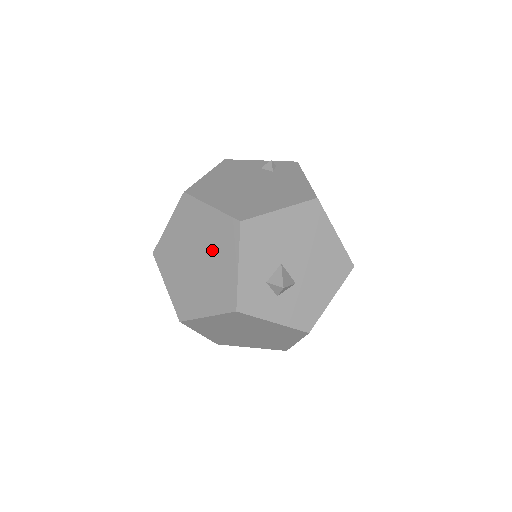
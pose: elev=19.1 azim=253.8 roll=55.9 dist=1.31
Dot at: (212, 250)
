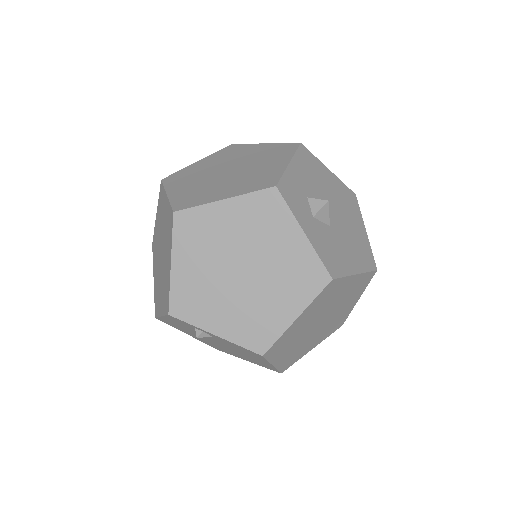
Dot at: (255, 161)
